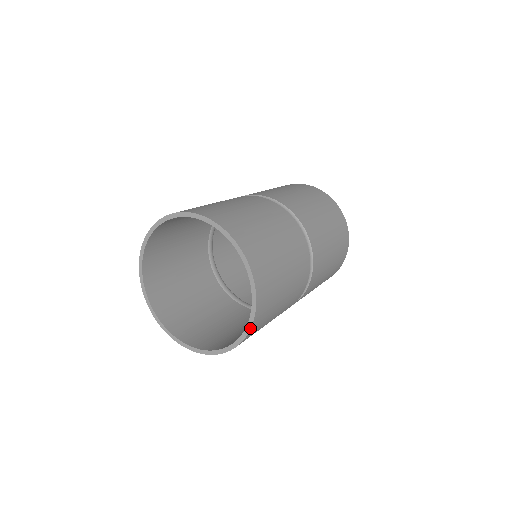
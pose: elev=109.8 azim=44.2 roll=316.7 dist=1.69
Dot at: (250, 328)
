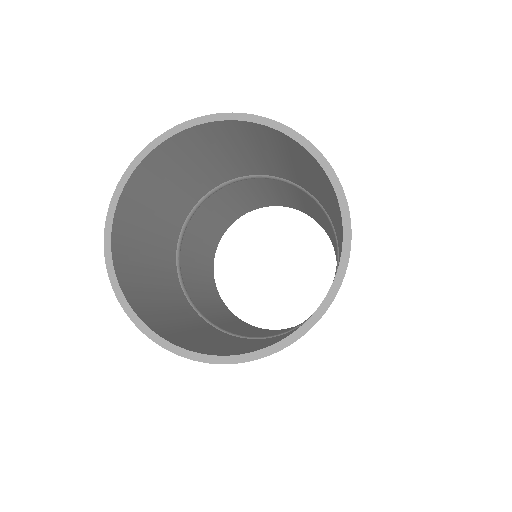
Dot at: (348, 258)
